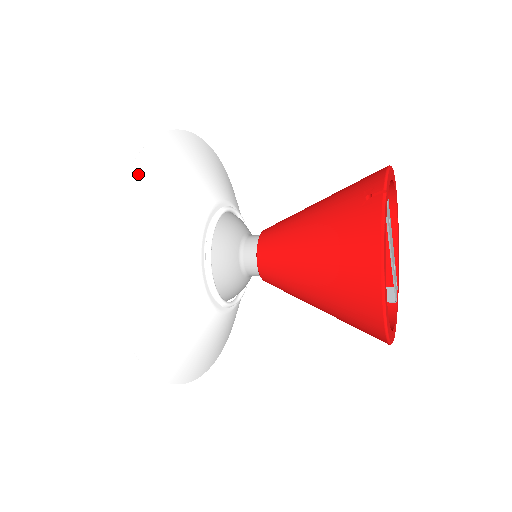
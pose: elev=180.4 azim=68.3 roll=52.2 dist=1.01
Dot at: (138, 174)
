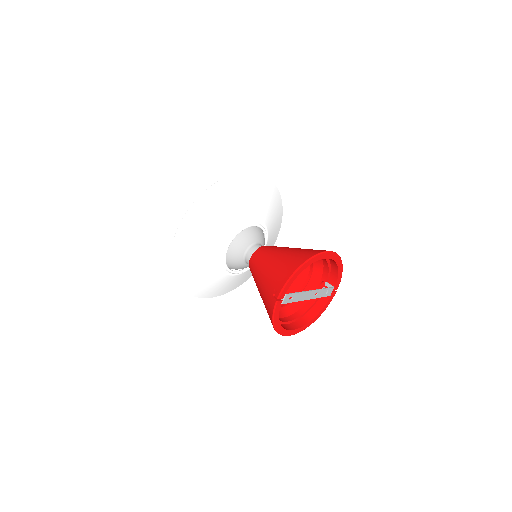
Dot at: (177, 244)
